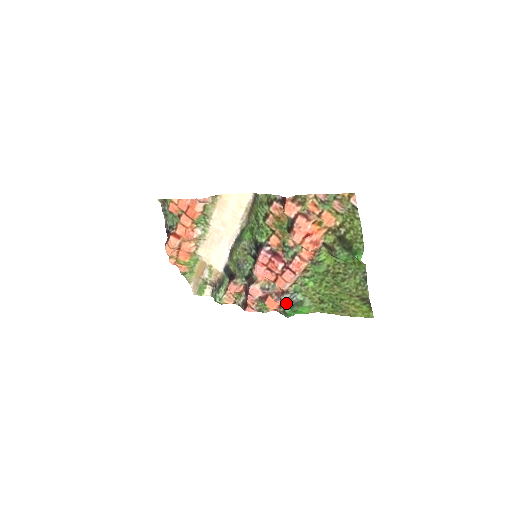
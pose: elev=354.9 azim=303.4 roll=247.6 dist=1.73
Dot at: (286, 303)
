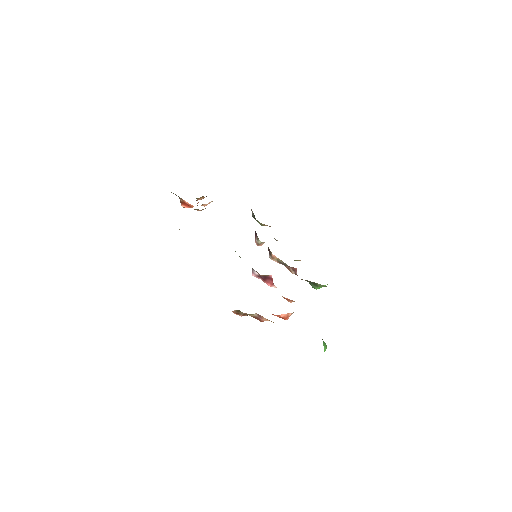
Dot at: occluded
